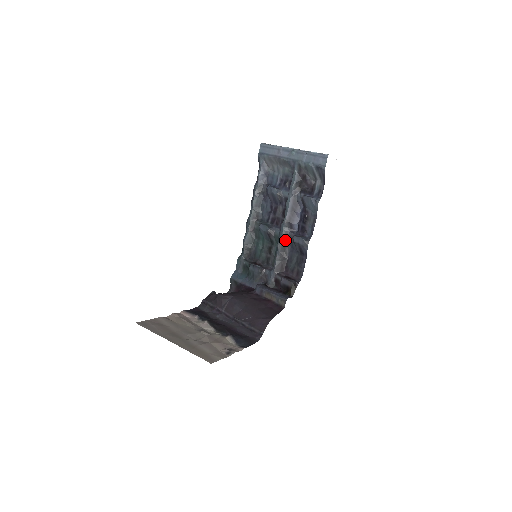
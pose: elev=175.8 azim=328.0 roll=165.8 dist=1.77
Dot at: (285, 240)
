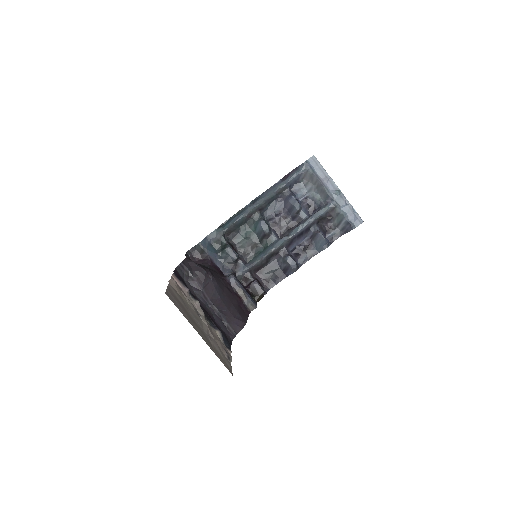
Dot at: (277, 251)
